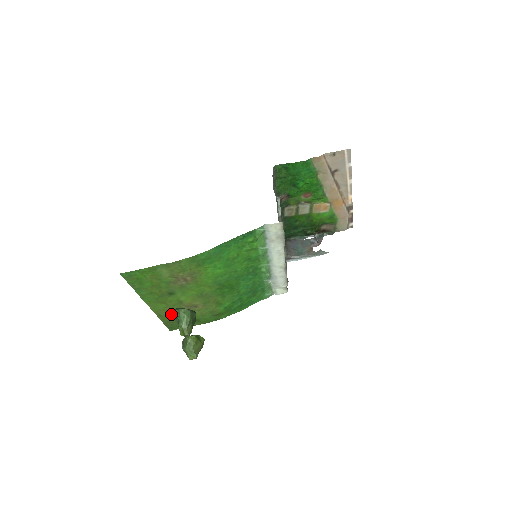
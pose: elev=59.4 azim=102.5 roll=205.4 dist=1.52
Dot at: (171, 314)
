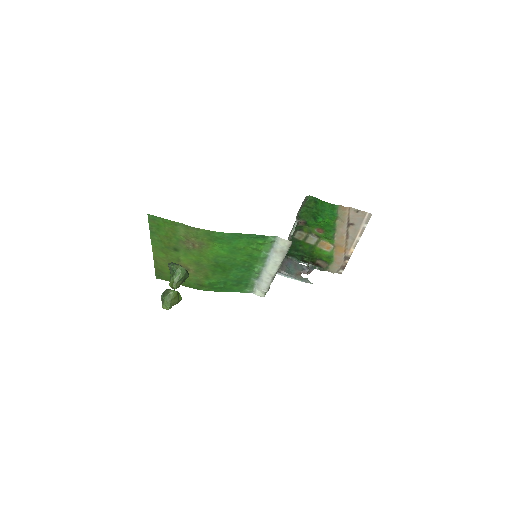
Dot at: (170, 265)
